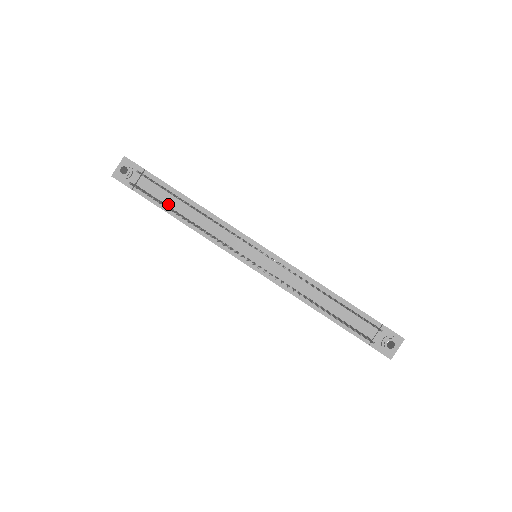
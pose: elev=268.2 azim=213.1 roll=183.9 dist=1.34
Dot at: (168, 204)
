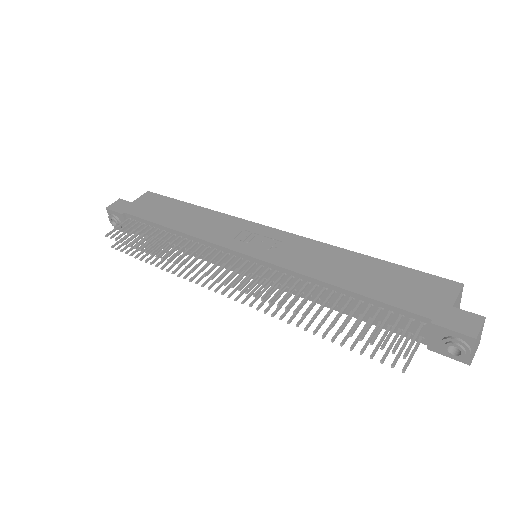
Dot at: (158, 237)
